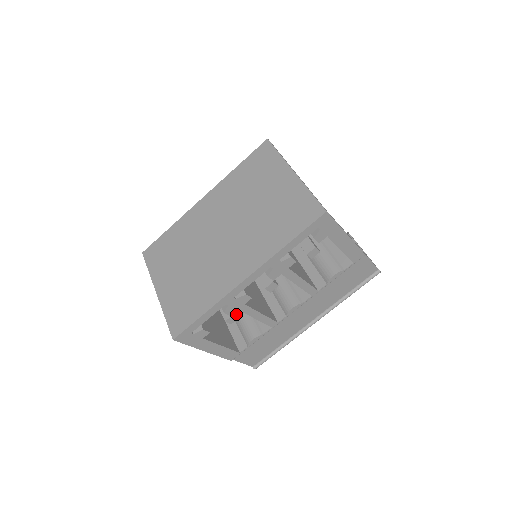
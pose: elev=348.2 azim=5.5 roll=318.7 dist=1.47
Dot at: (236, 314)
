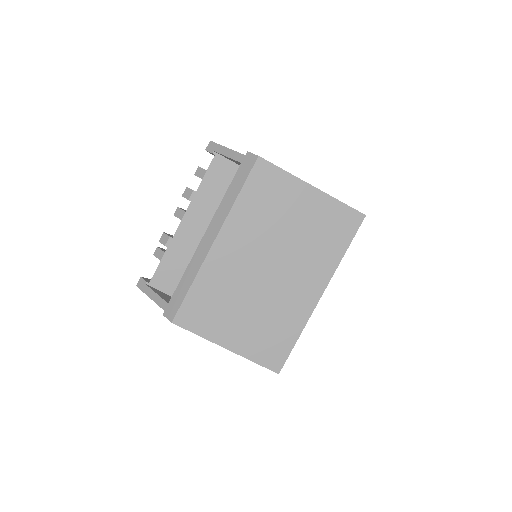
Dot at: occluded
